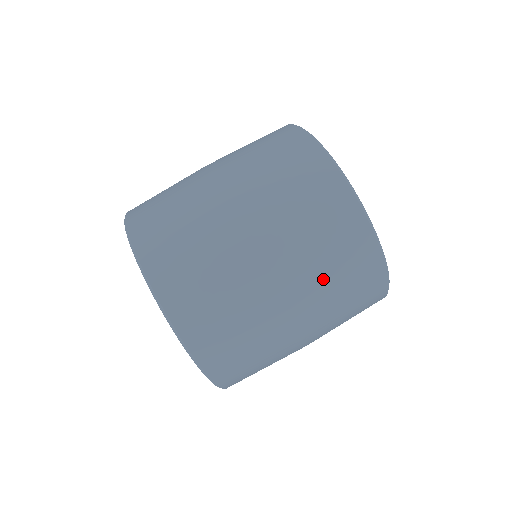
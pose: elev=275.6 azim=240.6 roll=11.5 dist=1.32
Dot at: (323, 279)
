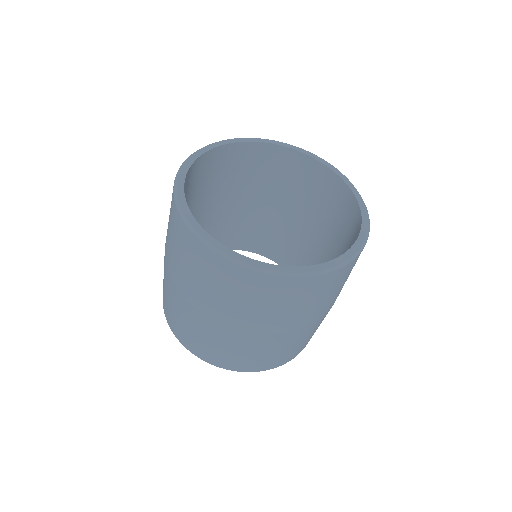
Dot at: occluded
